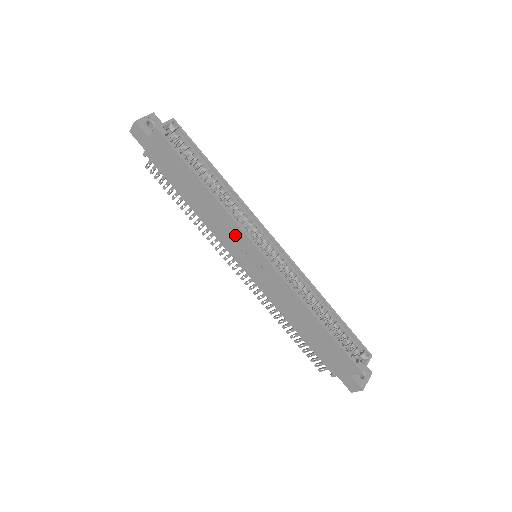
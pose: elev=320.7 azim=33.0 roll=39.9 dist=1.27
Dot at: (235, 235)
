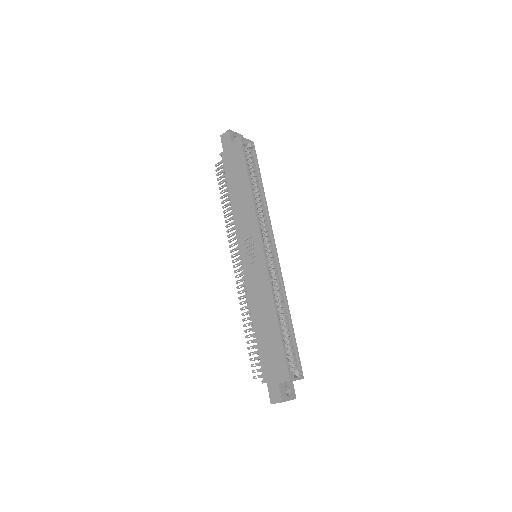
Dot at: (251, 229)
